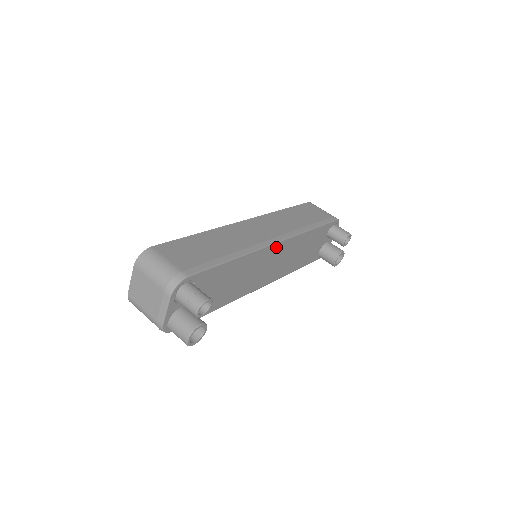
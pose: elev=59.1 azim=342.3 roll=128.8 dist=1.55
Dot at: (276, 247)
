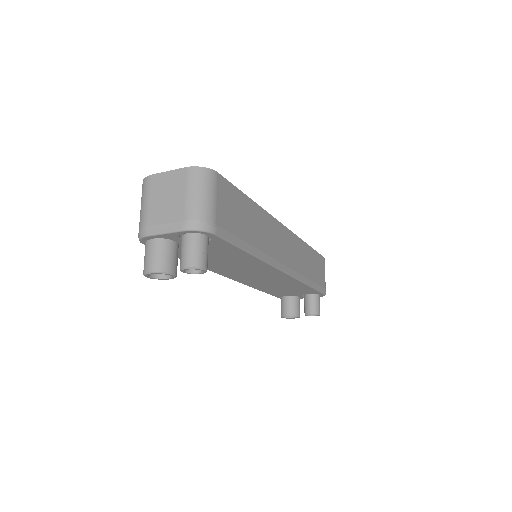
Dot at: (278, 273)
